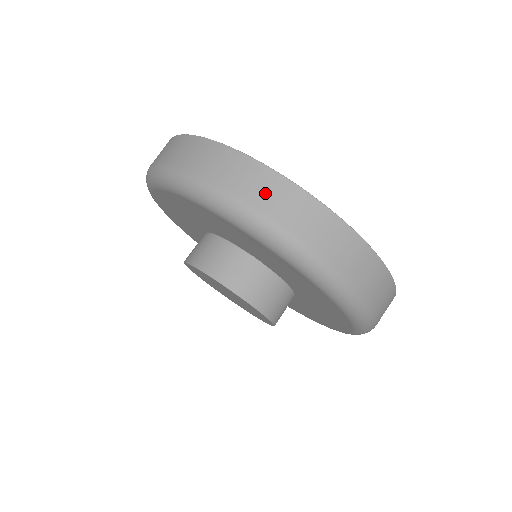
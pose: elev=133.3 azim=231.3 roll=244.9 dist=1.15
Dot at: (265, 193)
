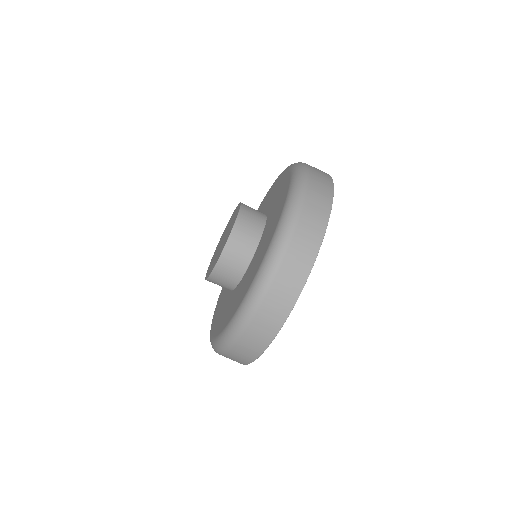
Dot at: (320, 178)
